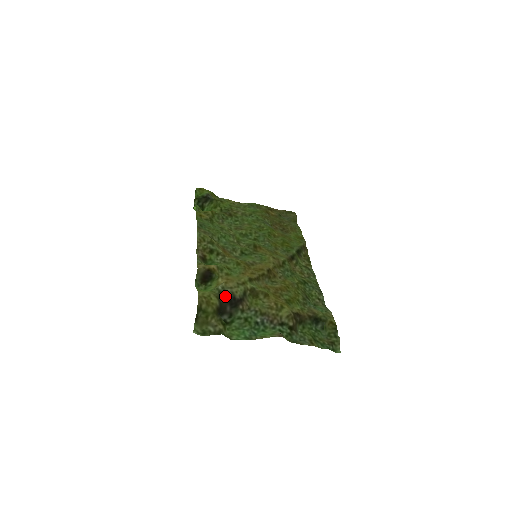
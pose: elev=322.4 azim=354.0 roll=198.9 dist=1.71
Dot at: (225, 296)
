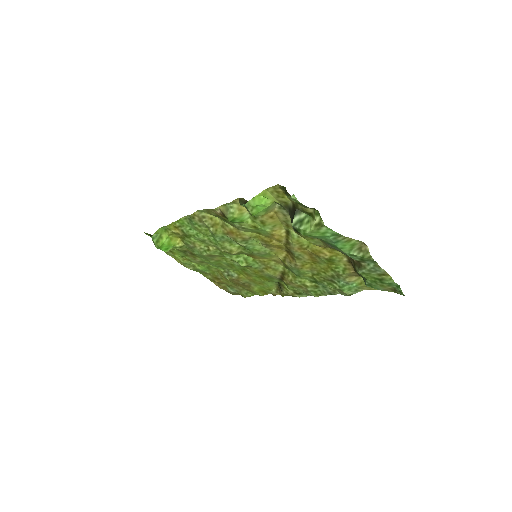
Dot at: occluded
